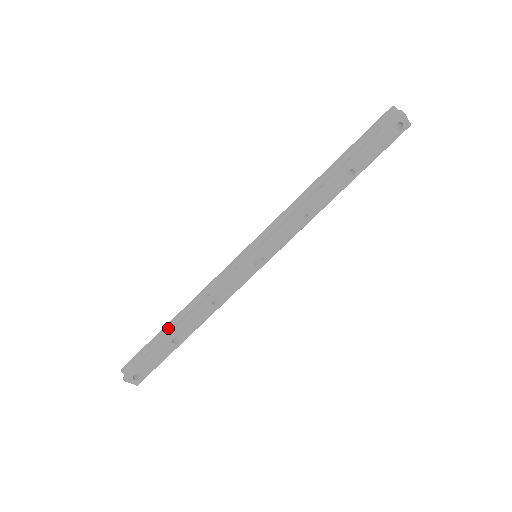
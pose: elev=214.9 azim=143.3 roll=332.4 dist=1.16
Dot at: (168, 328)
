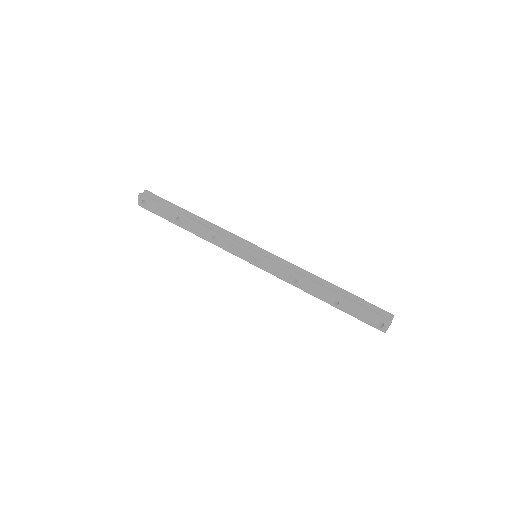
Dot at: (185, 212)
